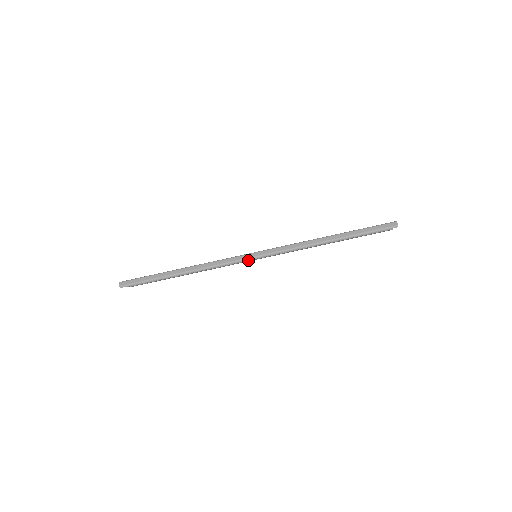
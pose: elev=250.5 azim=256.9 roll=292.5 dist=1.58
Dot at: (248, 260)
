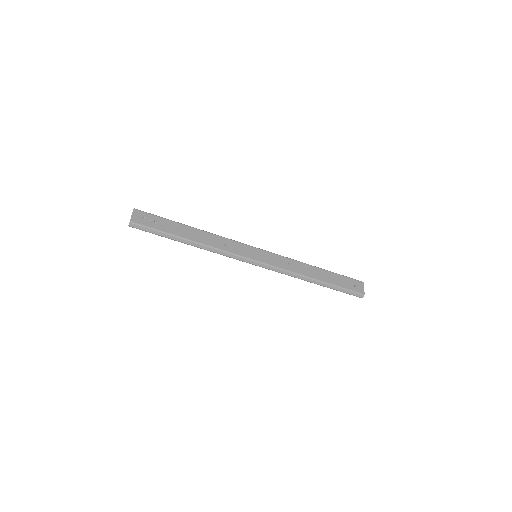
Dot at: occluded
